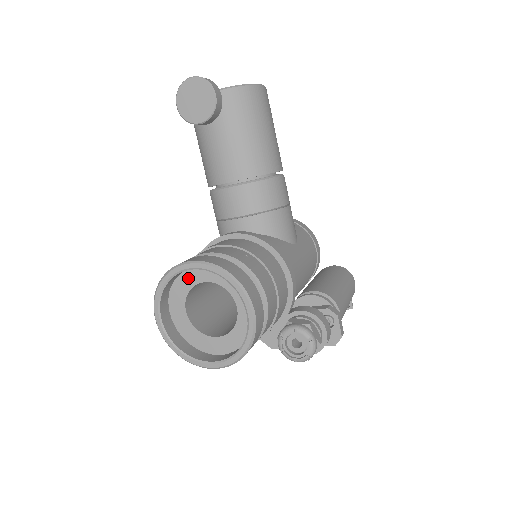
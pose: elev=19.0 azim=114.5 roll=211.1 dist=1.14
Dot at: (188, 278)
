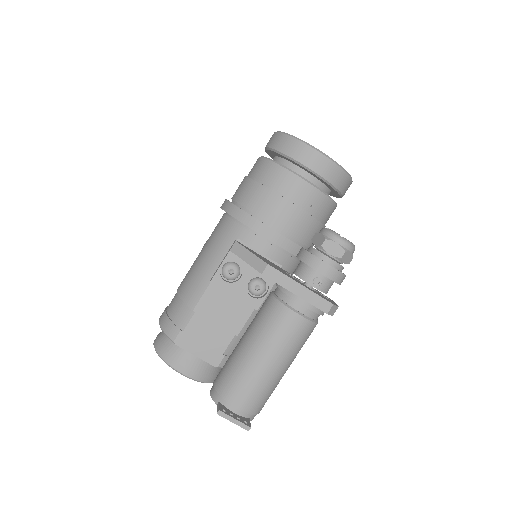
Dot at: occluded
